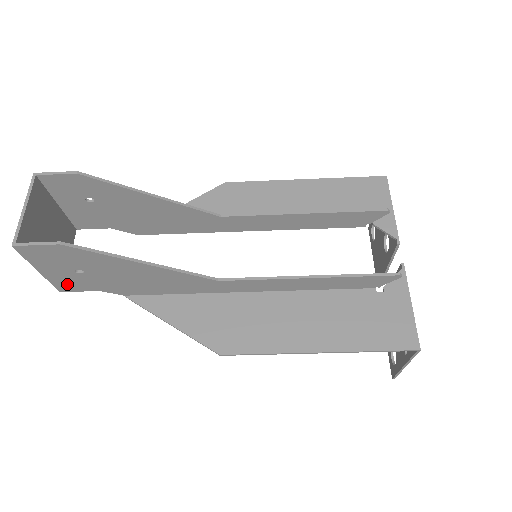
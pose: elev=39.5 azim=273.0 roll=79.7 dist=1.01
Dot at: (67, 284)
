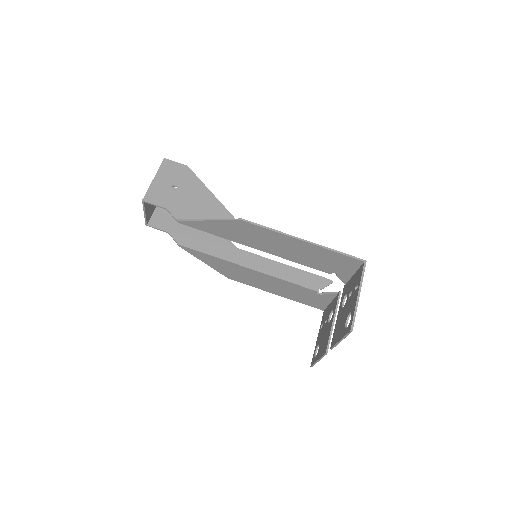
Dot at: (155, 195)
